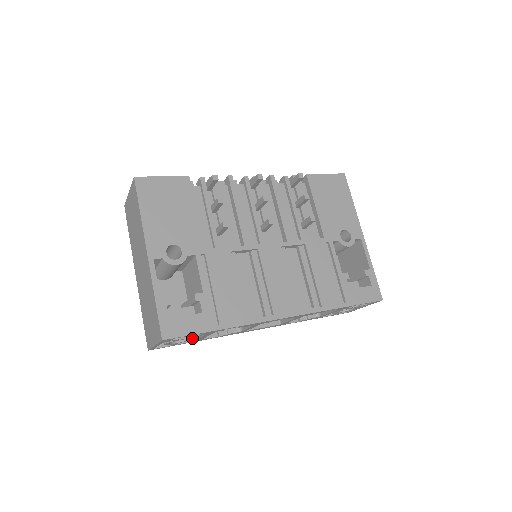
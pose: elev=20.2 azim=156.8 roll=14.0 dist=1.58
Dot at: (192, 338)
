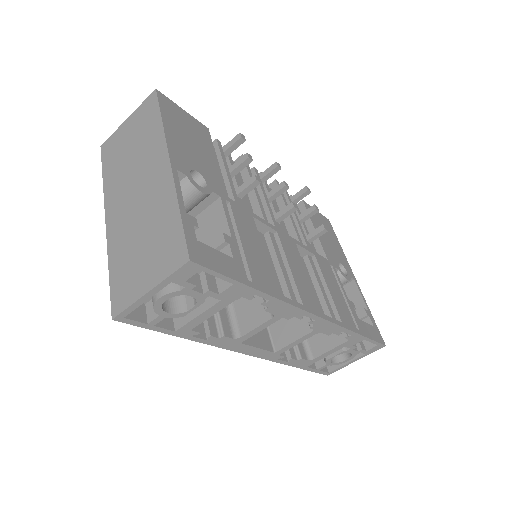
Dot at: (198, 304)
